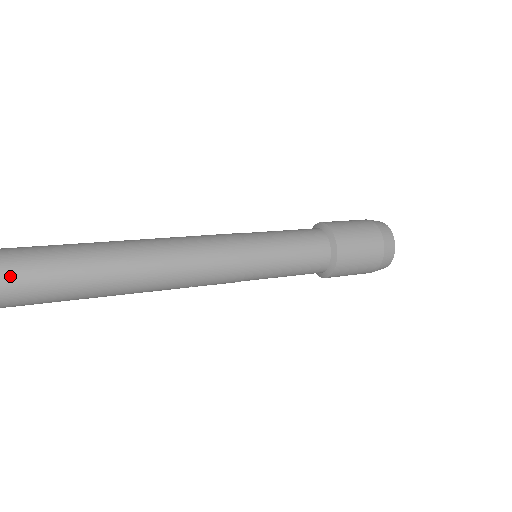
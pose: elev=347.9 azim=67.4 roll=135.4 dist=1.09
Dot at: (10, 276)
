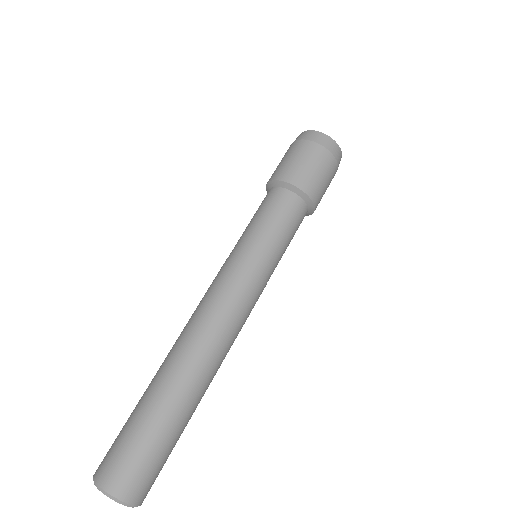
Dot at: (161, 469)
